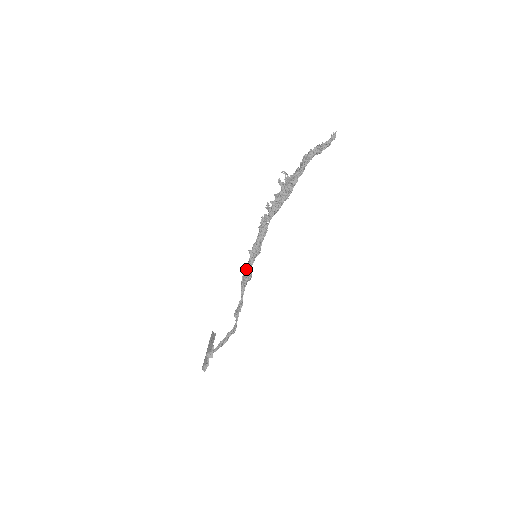
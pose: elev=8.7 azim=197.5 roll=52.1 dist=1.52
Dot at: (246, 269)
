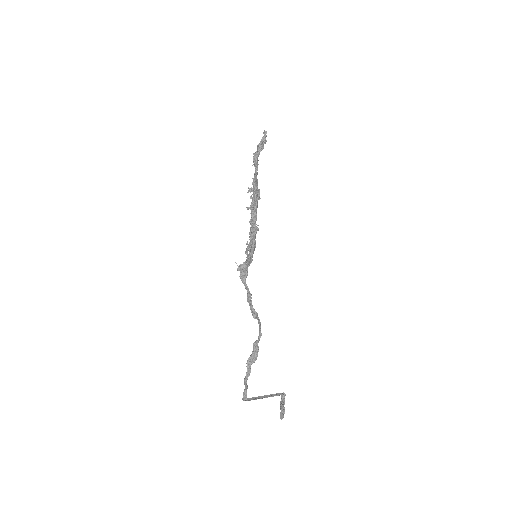
Dot at: occluded
